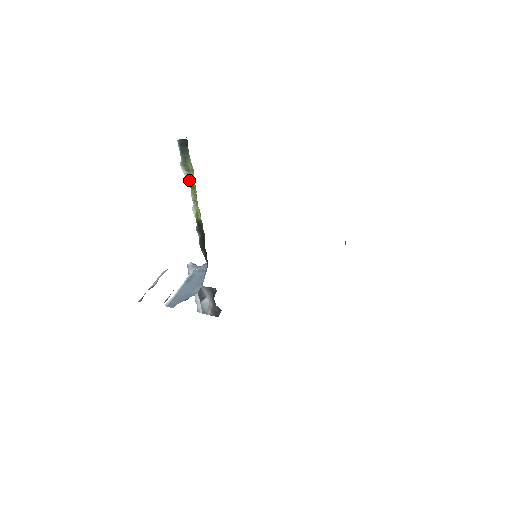
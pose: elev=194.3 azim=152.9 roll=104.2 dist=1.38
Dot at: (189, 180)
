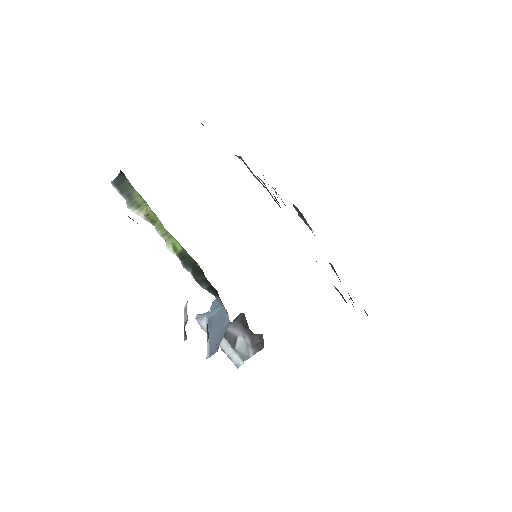
Dot at: (146, 216)
